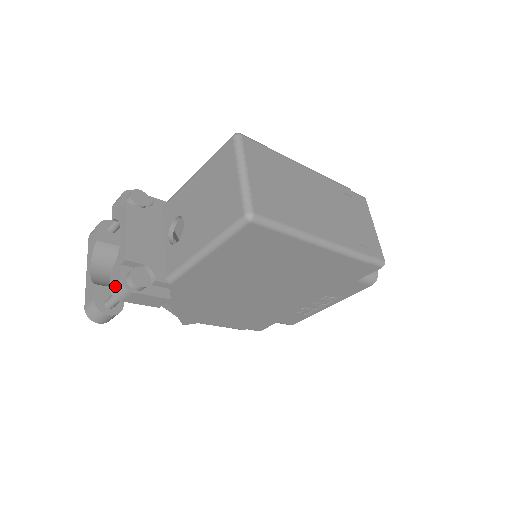
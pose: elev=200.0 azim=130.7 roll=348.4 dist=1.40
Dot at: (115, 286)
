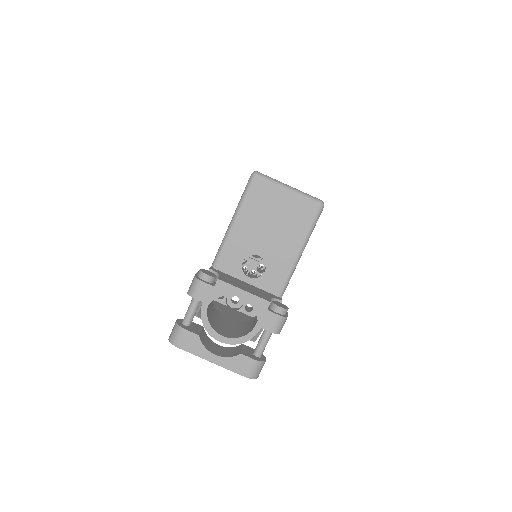
Dot at: (277, 325)
